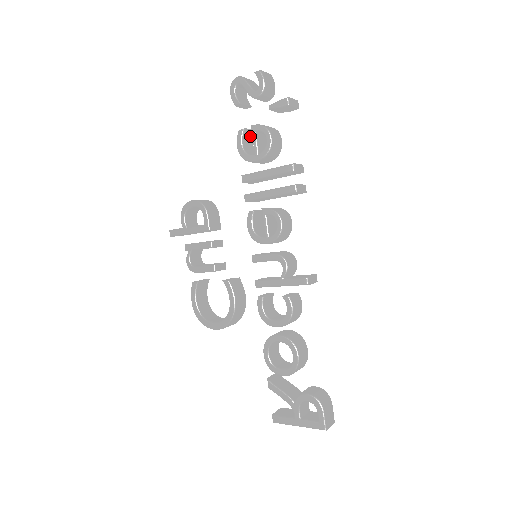
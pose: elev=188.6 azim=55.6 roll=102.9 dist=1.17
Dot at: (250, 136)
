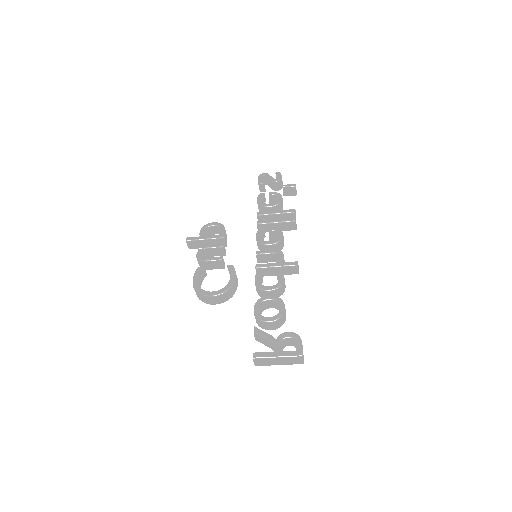
Dot at: (263, 201)
